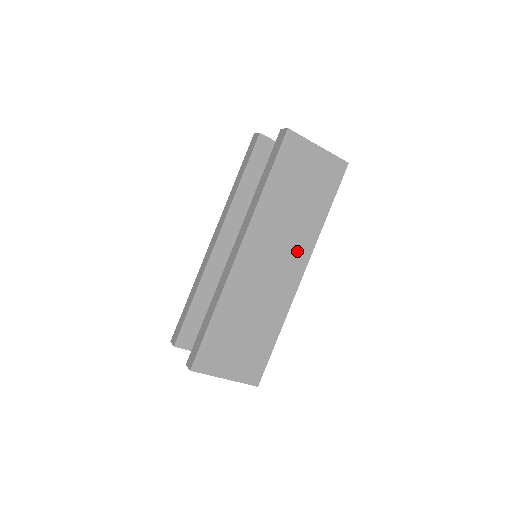
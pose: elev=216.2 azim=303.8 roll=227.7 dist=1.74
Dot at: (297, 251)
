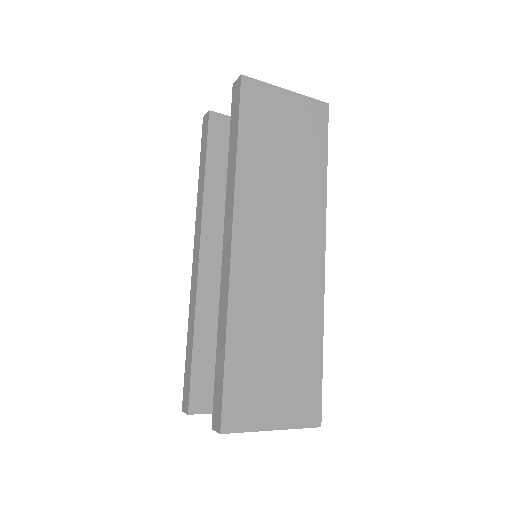
Dot at: (306, 226)
